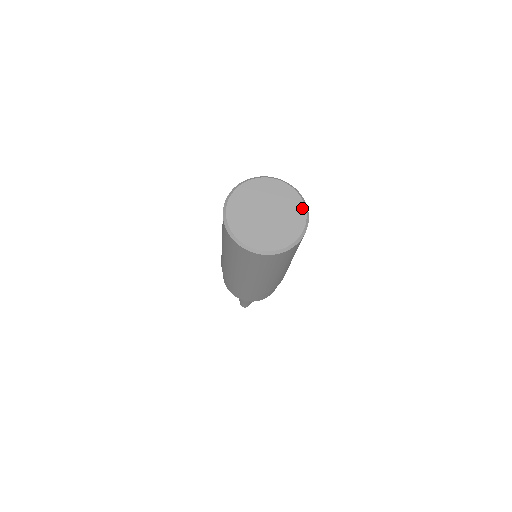
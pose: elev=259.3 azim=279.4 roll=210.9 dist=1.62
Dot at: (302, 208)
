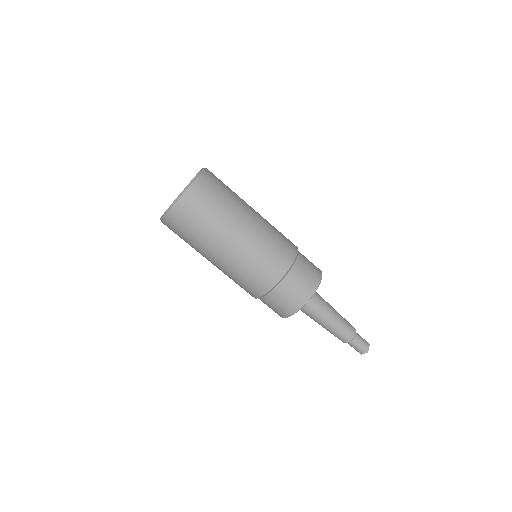
Dot at: occluded
